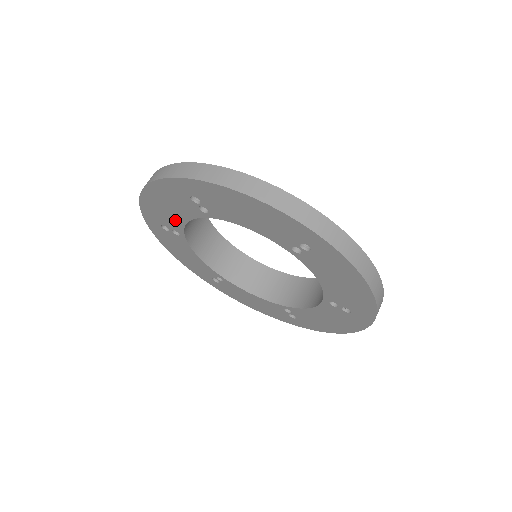
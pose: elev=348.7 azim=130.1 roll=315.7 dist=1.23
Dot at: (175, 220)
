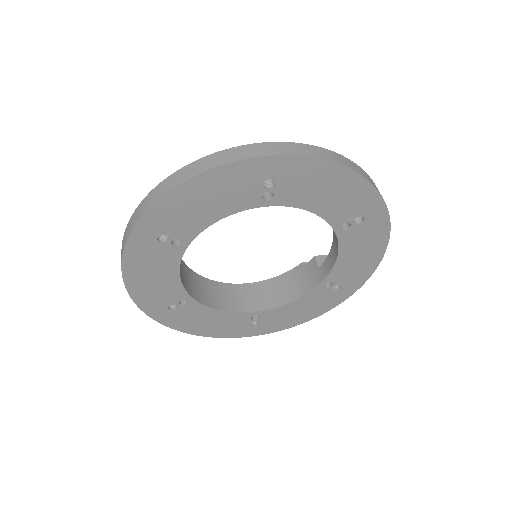
Dot at: (199, 221)
